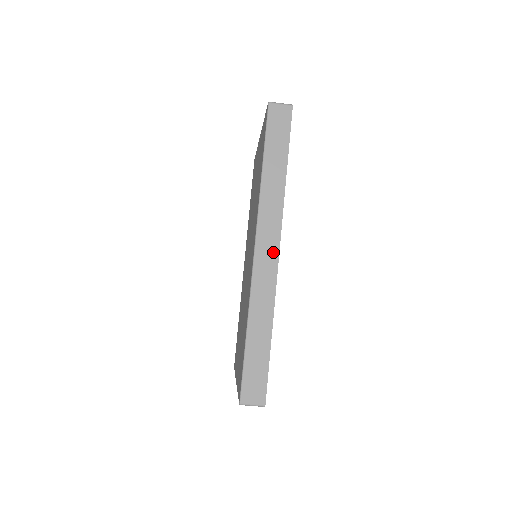
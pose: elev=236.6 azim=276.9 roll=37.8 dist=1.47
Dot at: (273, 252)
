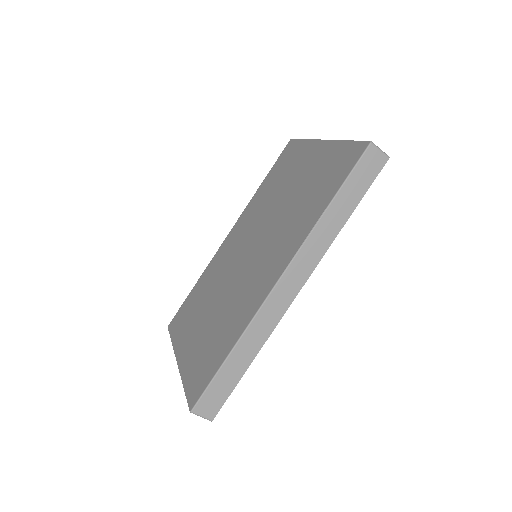
Dot at: (293, 290)
